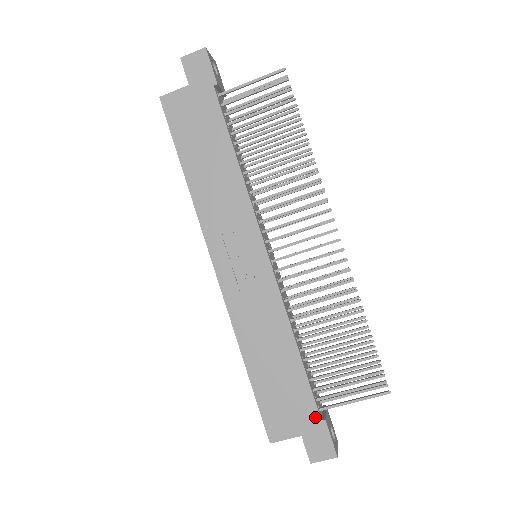
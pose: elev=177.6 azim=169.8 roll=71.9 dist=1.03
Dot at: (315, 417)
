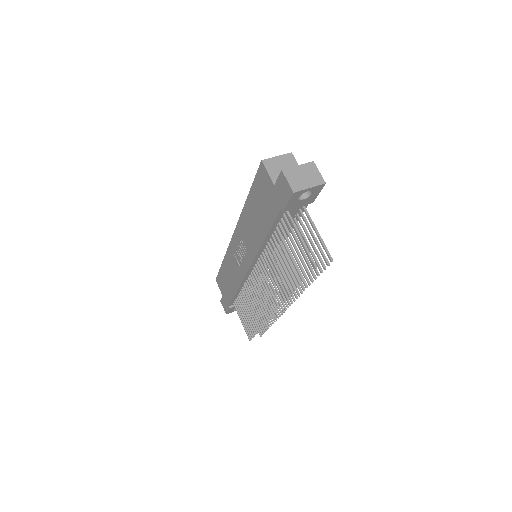
Dot at: (228, 303)
